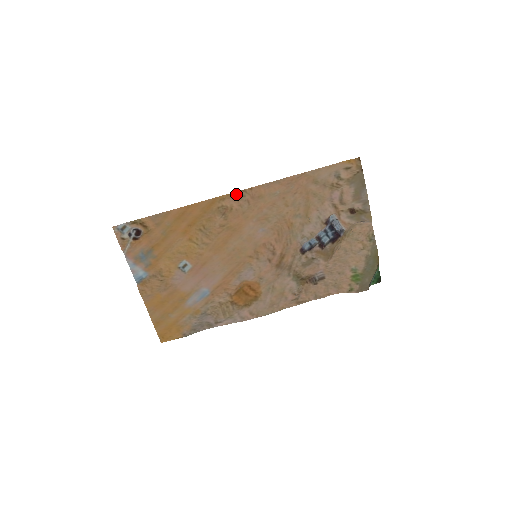
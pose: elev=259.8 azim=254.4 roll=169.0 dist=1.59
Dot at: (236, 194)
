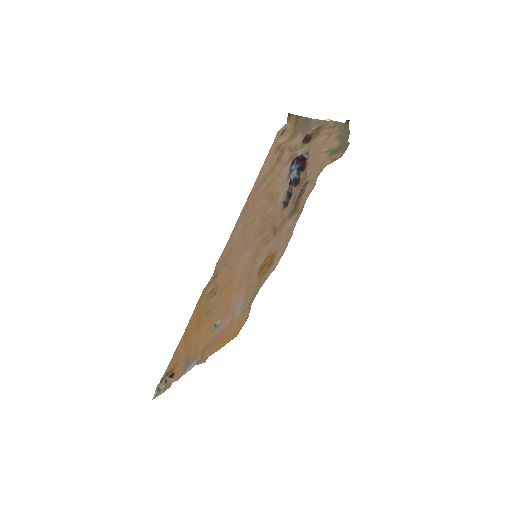
Dot at: (211, 281)
